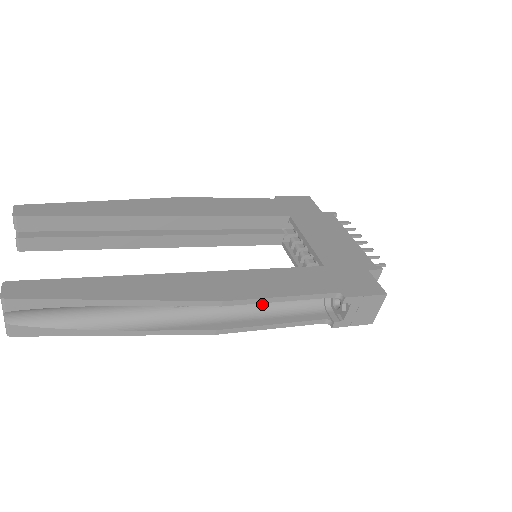
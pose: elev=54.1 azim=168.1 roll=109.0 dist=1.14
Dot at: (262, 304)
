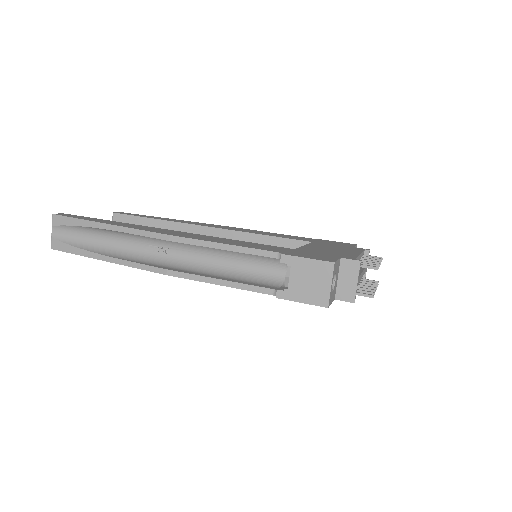
Dot at: (221, 267)
